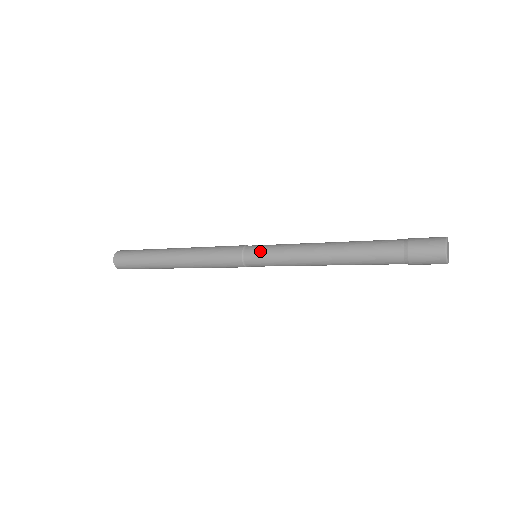
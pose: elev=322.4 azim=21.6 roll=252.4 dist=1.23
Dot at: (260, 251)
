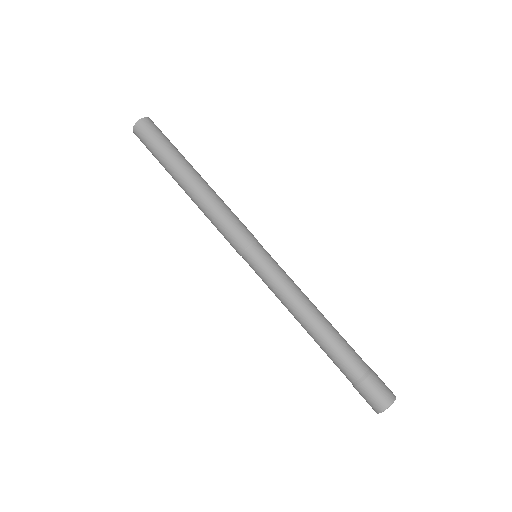
Dot at: (260, 263)
